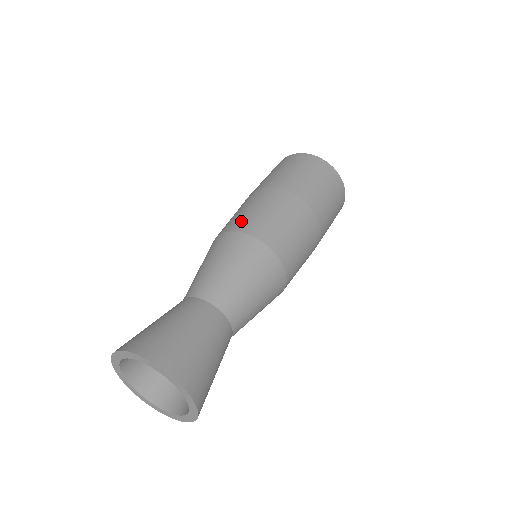
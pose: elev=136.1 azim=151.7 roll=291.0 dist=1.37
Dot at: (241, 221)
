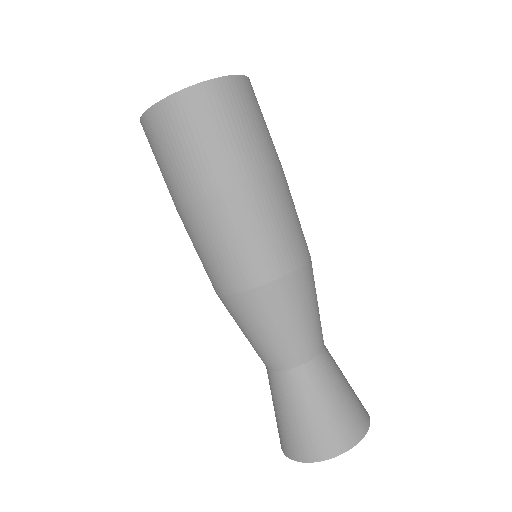
Dot at: (211, 279)
